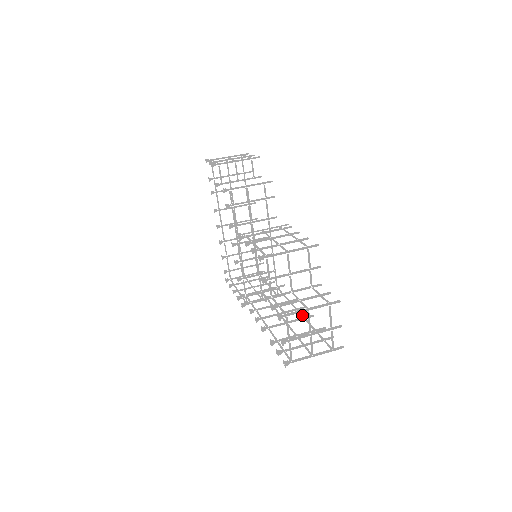
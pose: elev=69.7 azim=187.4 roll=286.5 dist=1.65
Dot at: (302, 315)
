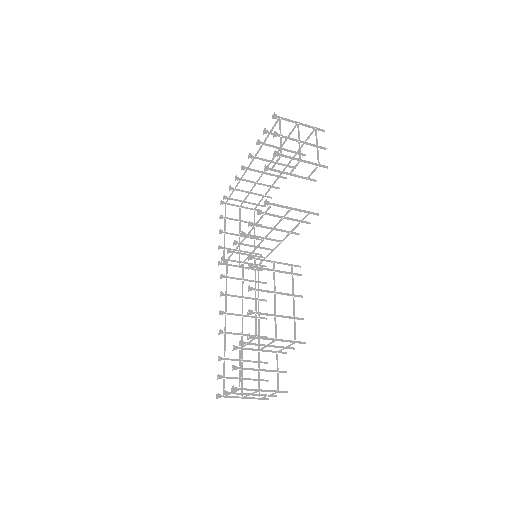
Dot at: (259, 331)
